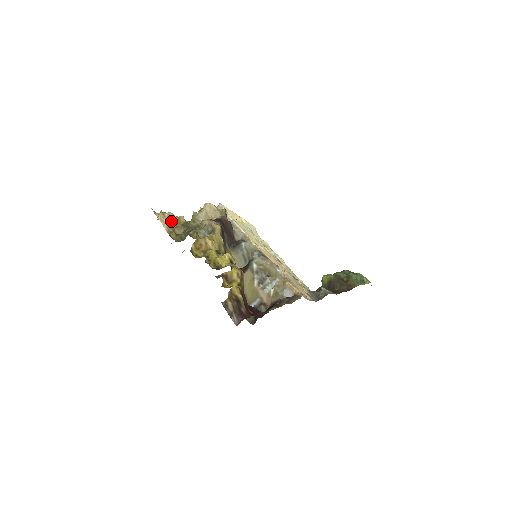
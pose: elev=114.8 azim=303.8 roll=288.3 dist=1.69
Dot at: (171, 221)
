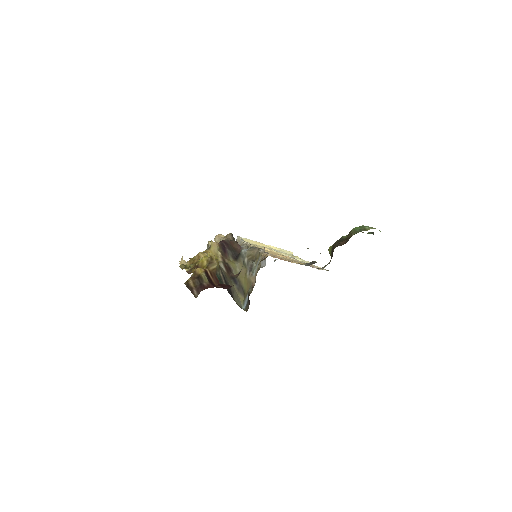
Dot at: occluded
